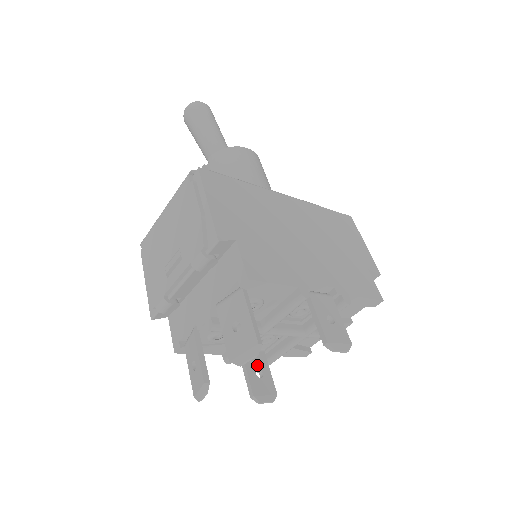
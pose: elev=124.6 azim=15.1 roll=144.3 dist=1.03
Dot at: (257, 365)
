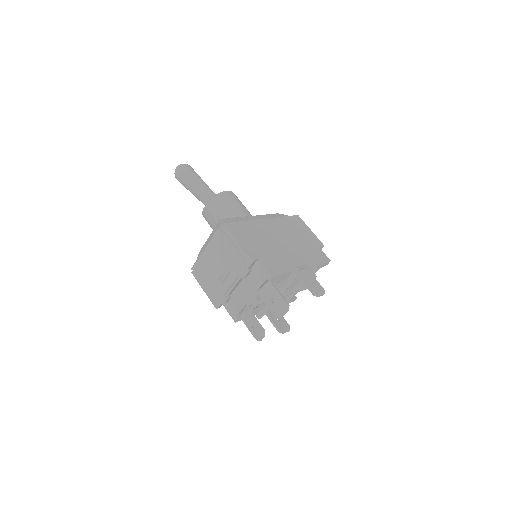
Dot at: occluded
